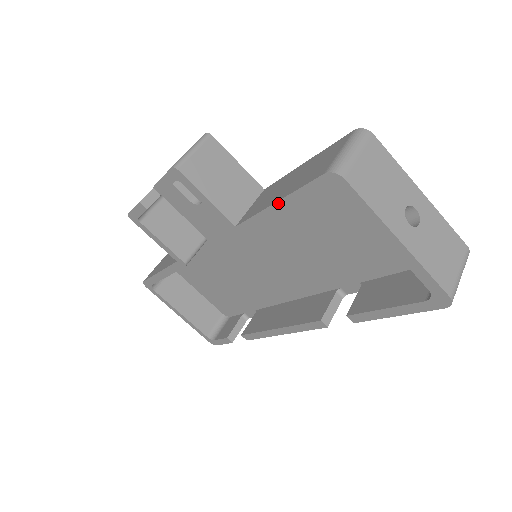
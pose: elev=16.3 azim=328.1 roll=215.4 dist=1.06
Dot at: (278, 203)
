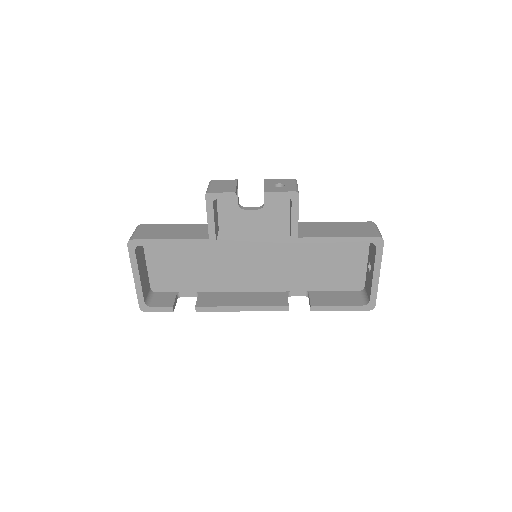
Dot at: (341, 238)
